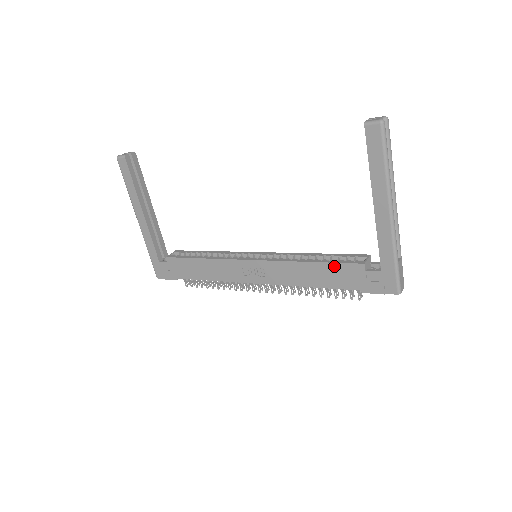
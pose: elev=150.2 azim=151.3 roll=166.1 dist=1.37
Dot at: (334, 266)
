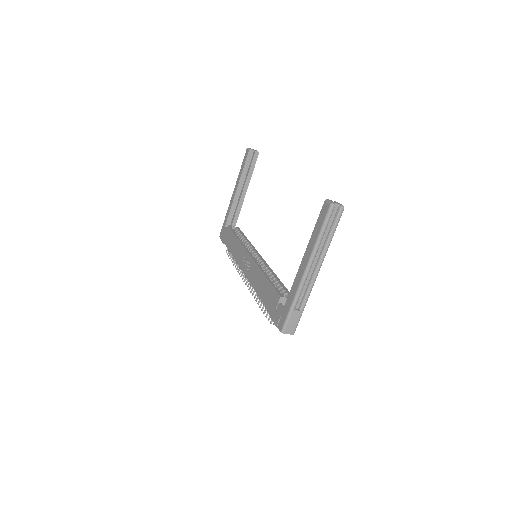
Dot at: (271, 287)
